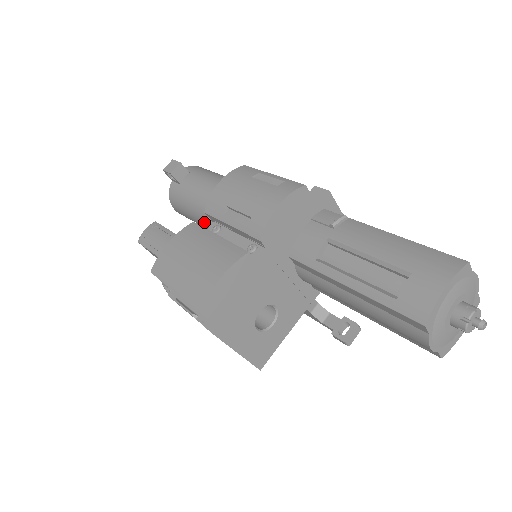
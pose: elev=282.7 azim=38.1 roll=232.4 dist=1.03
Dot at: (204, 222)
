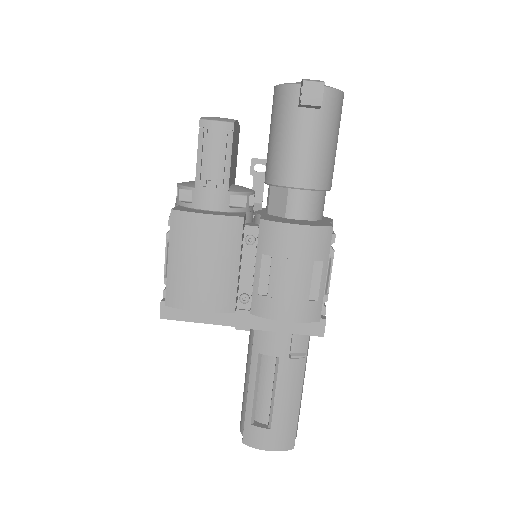
Dot at: (267, 170)
